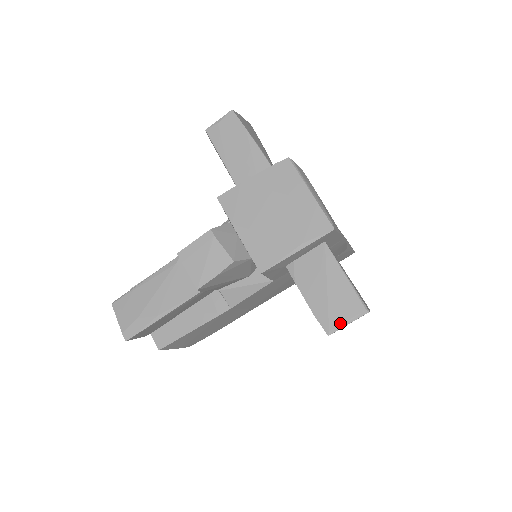
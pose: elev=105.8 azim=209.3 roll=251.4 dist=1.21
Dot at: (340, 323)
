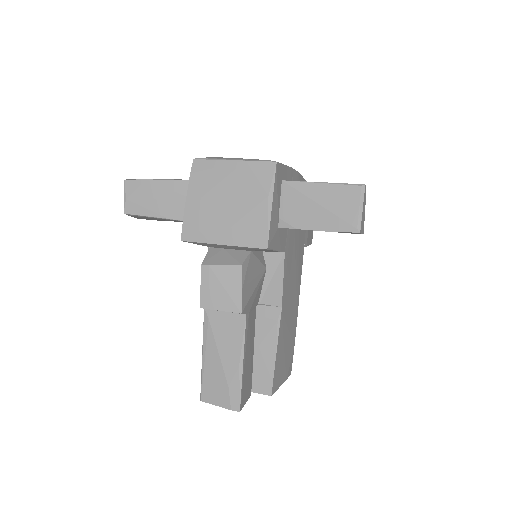
Dot at: (357, 215)
